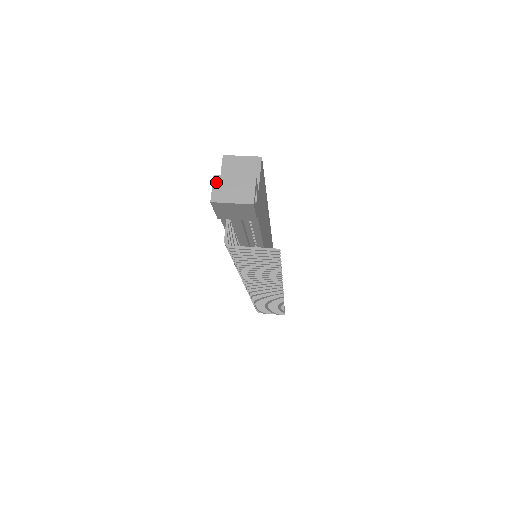
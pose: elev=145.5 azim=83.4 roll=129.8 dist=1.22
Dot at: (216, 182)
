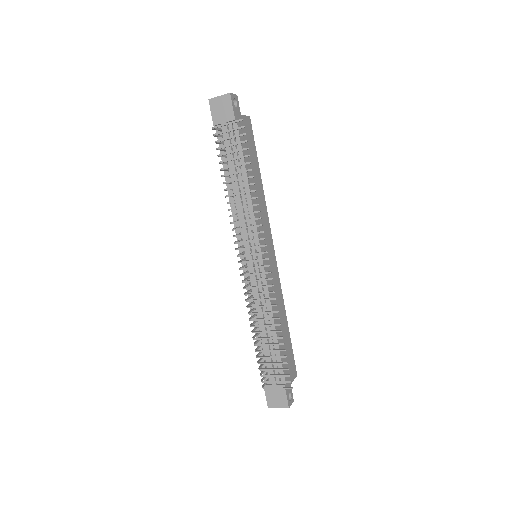
Dot at: occluded
